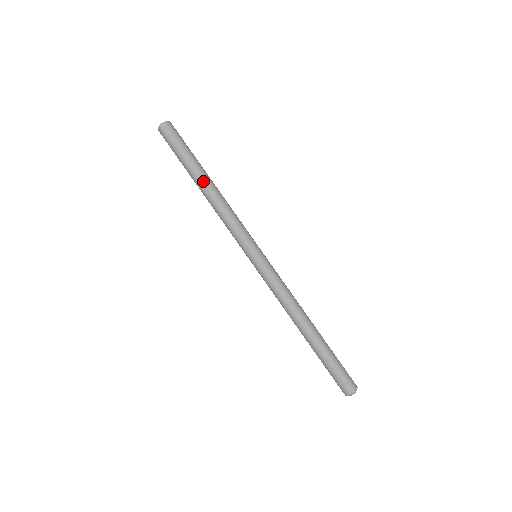
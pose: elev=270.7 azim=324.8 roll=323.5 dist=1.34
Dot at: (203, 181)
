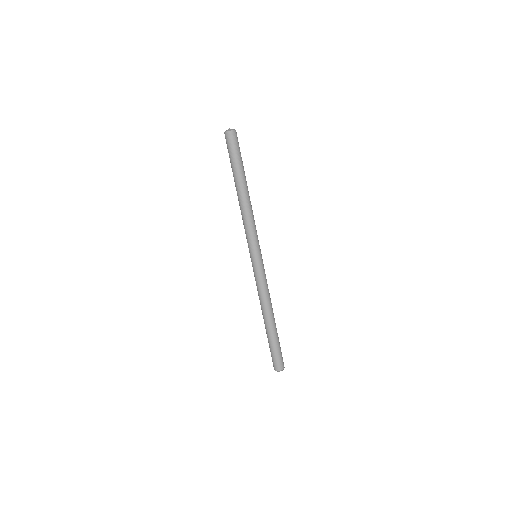
Dot at: (245, 187)
